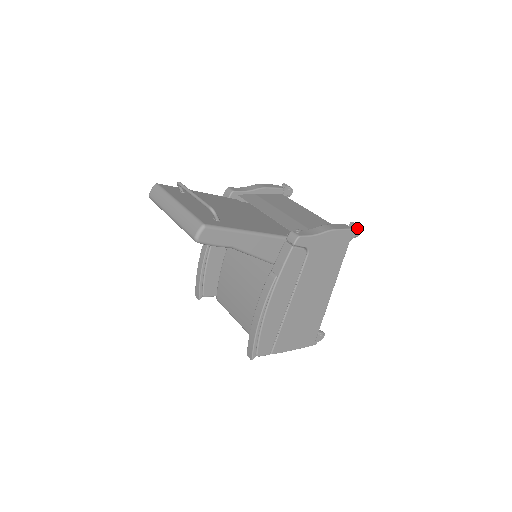
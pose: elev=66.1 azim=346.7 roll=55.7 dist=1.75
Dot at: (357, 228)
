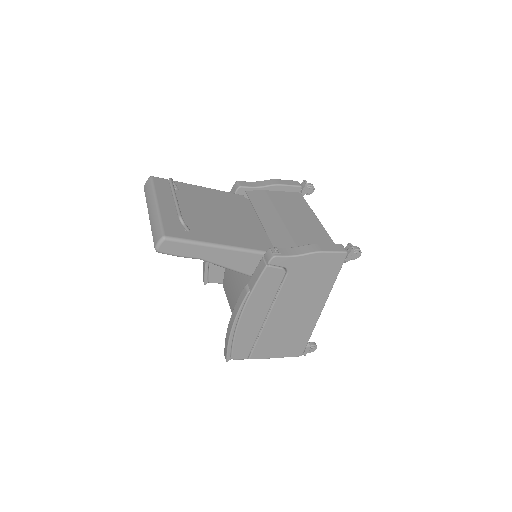
Dot at: (355, 250)
